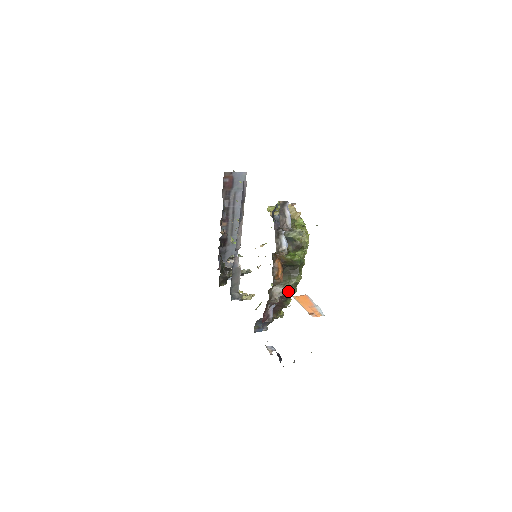
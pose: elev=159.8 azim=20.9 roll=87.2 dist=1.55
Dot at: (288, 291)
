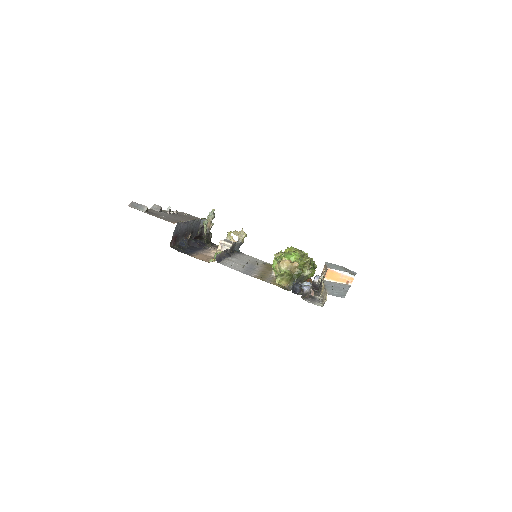
Dot at: occluded
